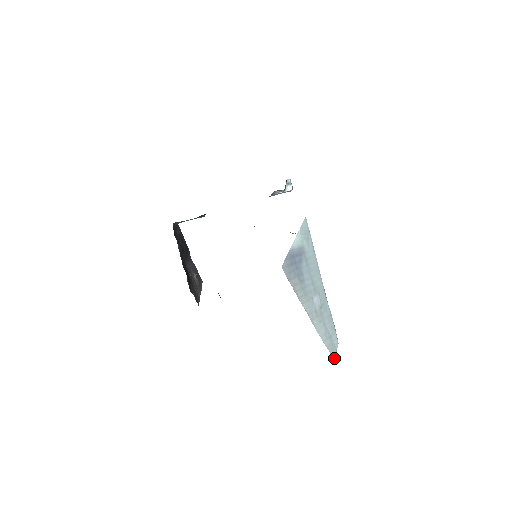
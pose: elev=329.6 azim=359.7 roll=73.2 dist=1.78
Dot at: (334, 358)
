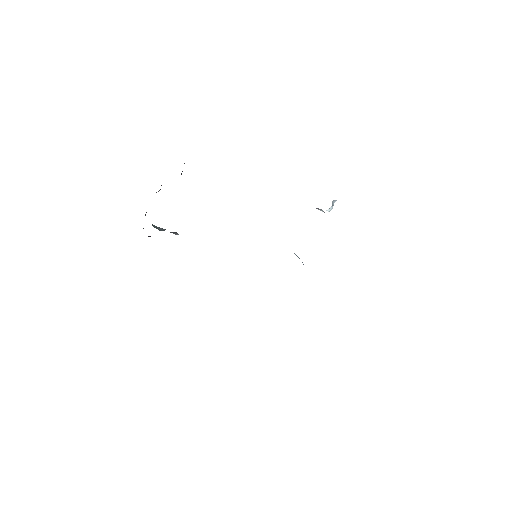
Dot at: occluded
